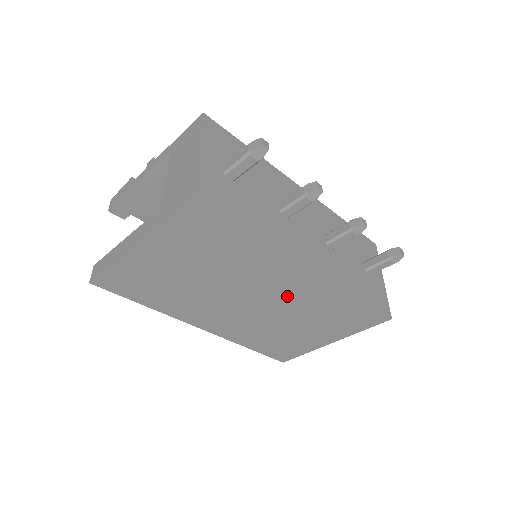
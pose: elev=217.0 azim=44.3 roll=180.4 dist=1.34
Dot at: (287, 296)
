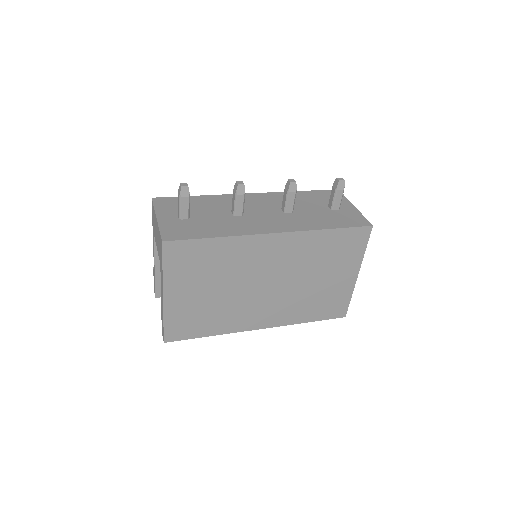
Dot at: (284, 263)
